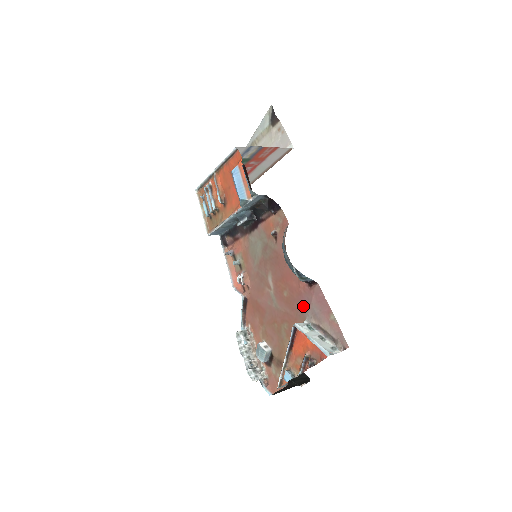
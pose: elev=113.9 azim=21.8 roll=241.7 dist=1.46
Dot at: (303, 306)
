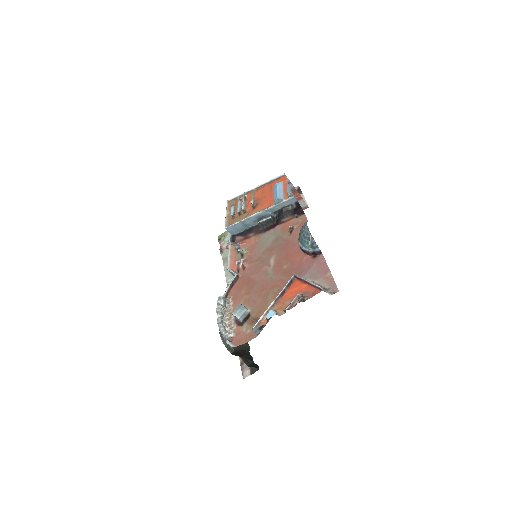
Dot at: (301, 272)
